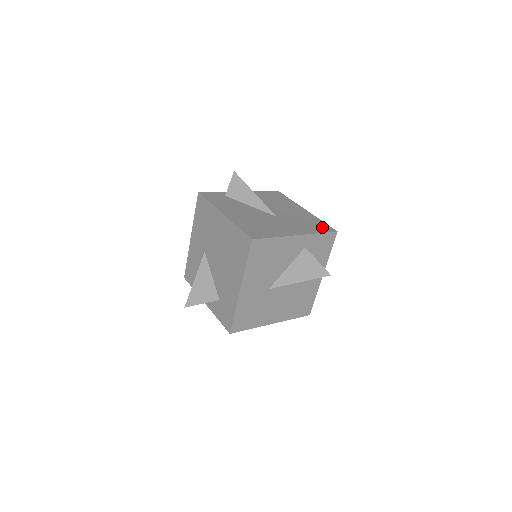
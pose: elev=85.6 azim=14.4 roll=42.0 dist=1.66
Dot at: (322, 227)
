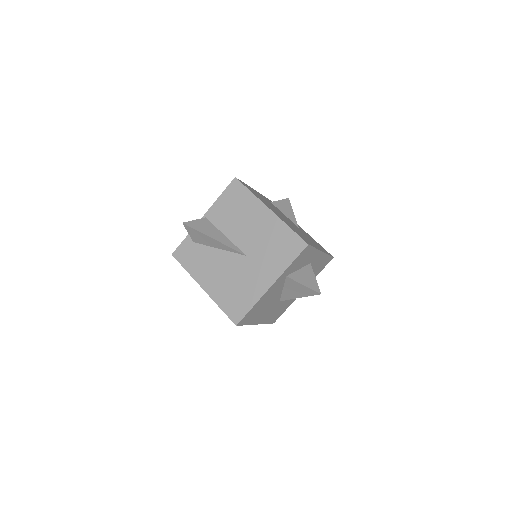
Dot at: (292, 247)
